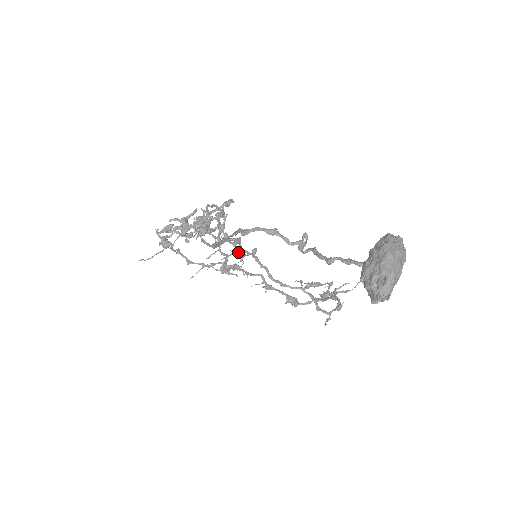
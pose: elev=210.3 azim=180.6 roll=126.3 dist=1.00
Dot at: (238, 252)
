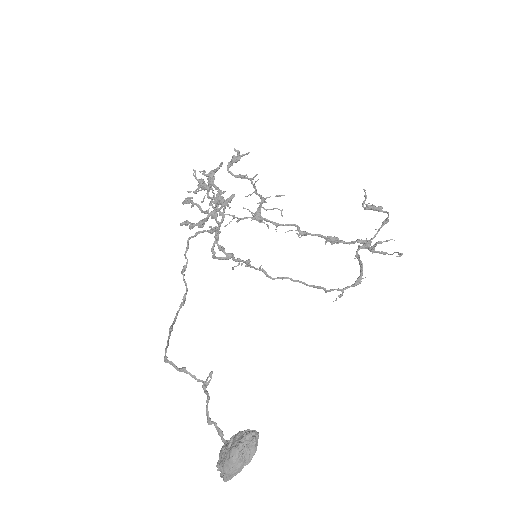
Dot at: occluded
